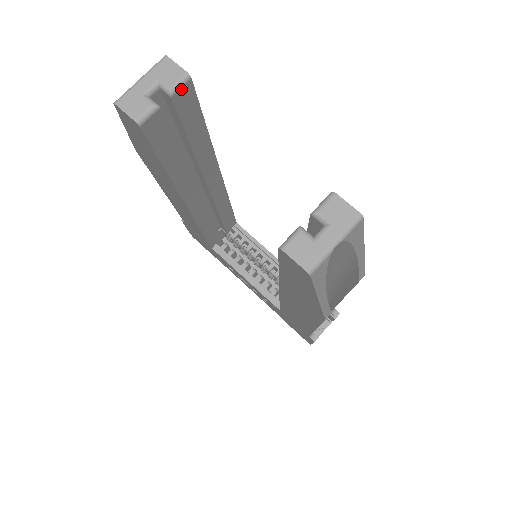
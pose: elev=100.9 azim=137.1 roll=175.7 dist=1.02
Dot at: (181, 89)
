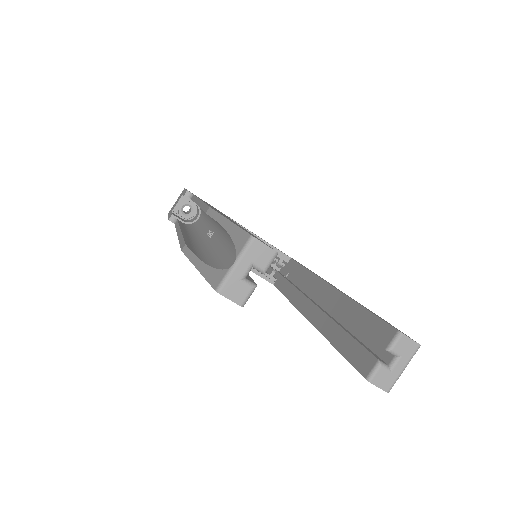
Dot at: (270, 264)
